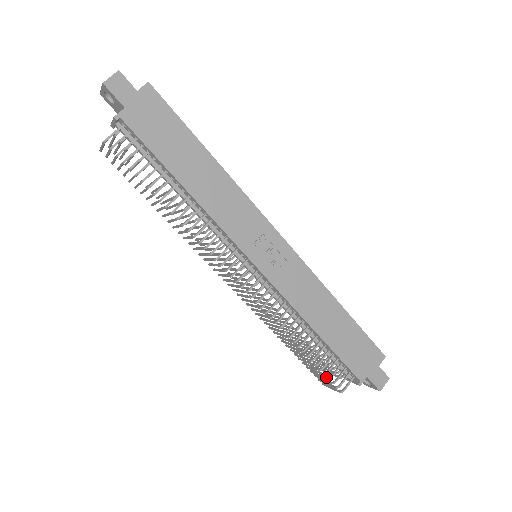
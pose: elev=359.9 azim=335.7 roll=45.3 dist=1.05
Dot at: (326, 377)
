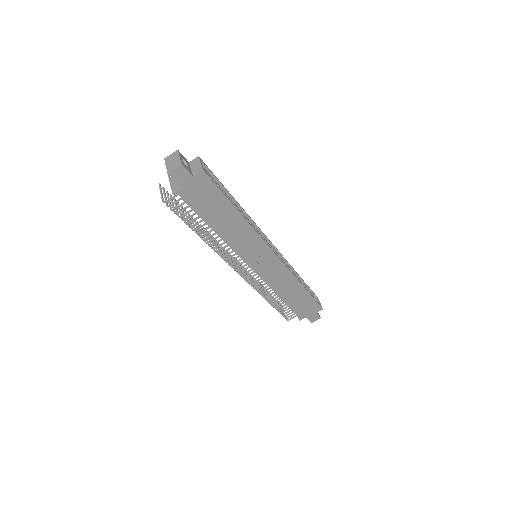
Dot at: (280, 313)
